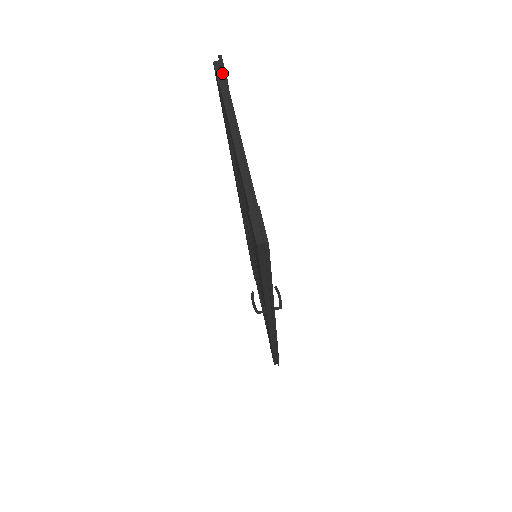
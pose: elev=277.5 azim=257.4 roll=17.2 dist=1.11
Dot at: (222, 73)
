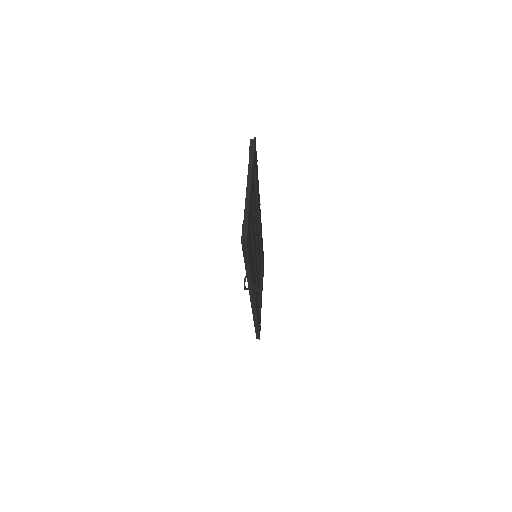
Dot at: (253, 147)
